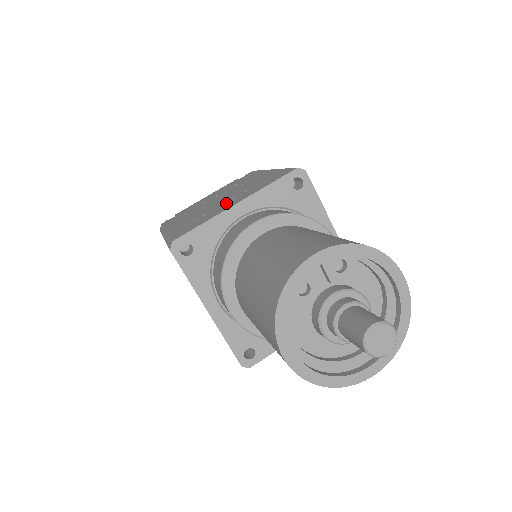
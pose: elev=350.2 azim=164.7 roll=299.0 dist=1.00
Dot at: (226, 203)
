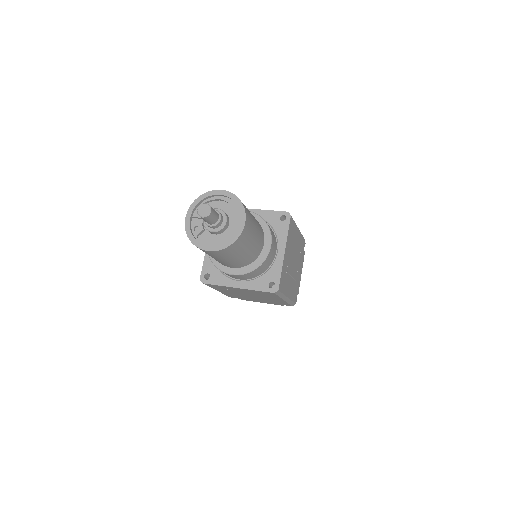
Dot at: occluded
